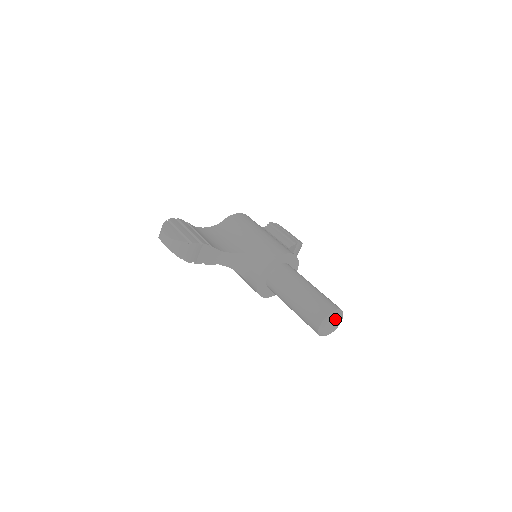
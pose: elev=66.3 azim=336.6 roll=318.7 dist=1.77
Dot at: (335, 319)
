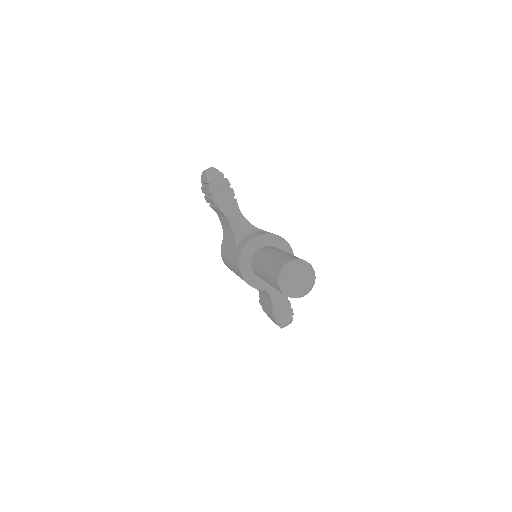
Dot at: (305, 275)
